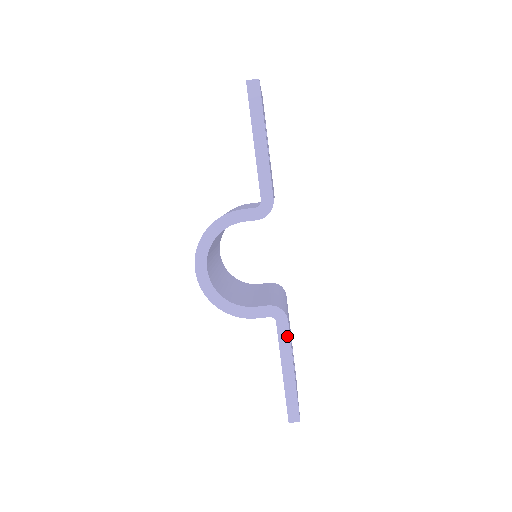
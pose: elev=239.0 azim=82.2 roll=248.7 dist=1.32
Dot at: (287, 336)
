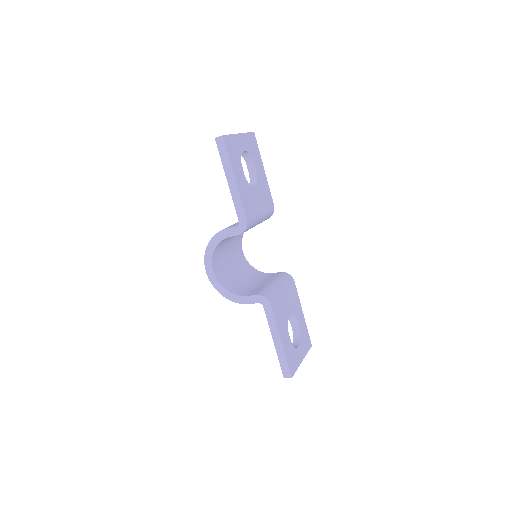
Dot at: (272, 317)
